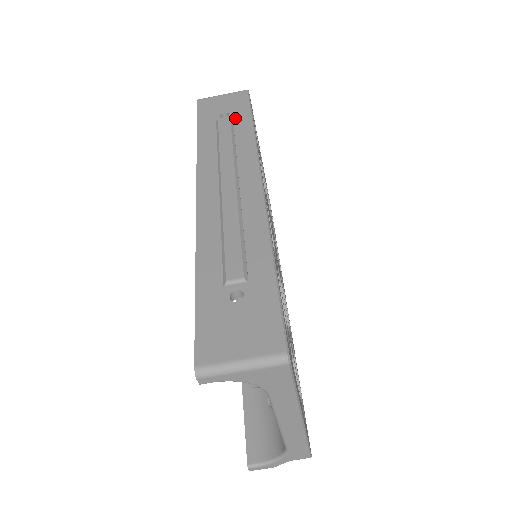
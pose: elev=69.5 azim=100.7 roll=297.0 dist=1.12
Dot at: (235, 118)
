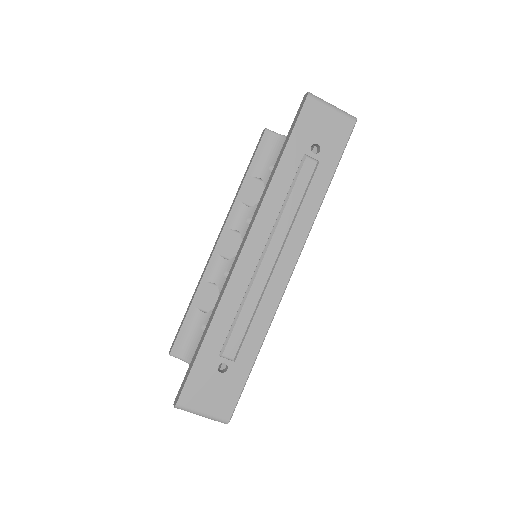
Dot at: (321, 163)
